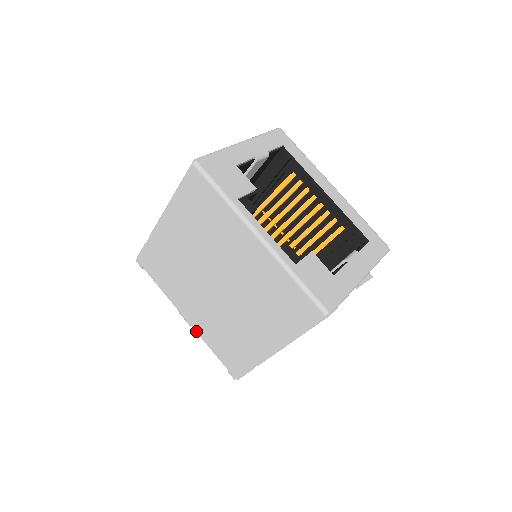
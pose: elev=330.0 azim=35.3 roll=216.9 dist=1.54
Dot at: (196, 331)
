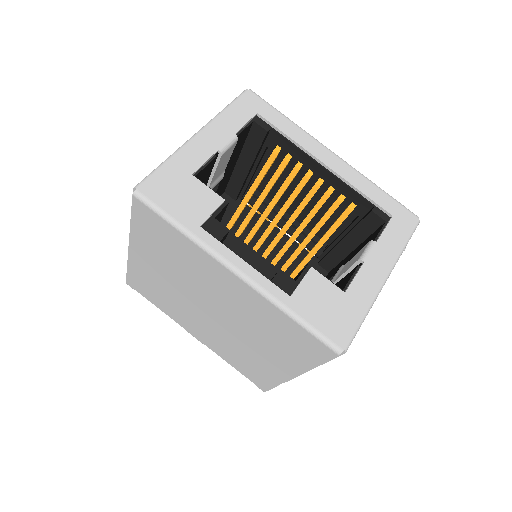
Dot at: occluded
